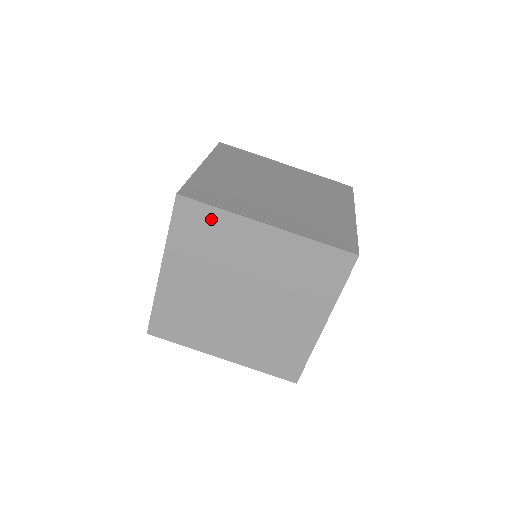
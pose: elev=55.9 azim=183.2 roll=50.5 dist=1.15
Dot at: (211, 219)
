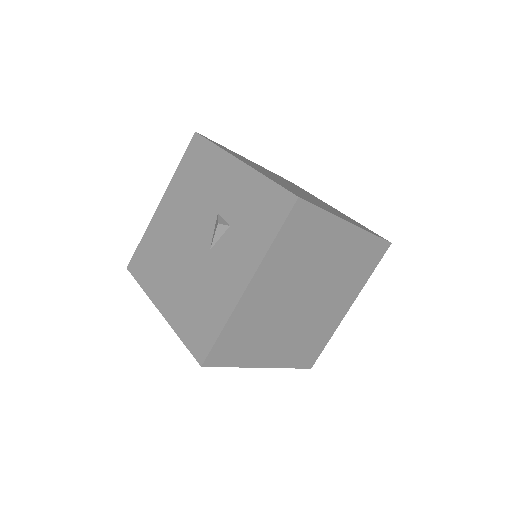
Dot at: (315, 222)
